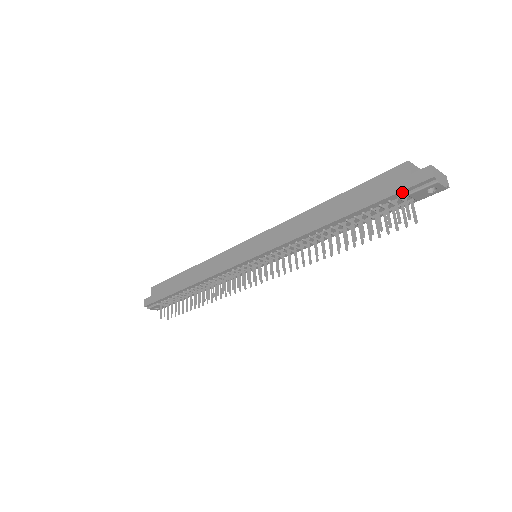
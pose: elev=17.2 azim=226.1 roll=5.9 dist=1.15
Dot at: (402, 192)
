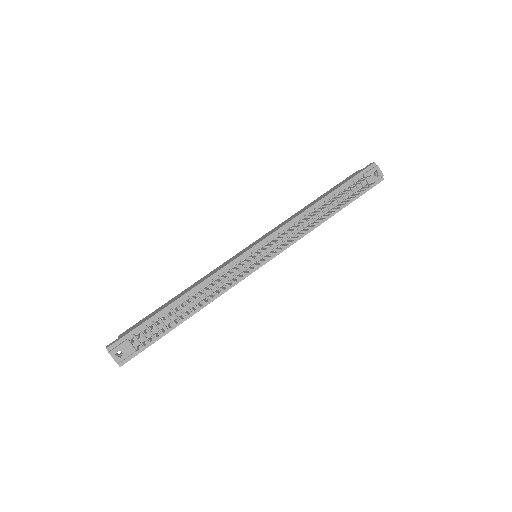
Dot at: (360, 174)
